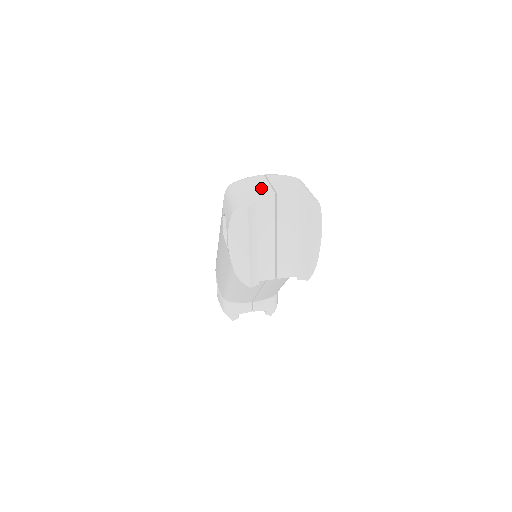
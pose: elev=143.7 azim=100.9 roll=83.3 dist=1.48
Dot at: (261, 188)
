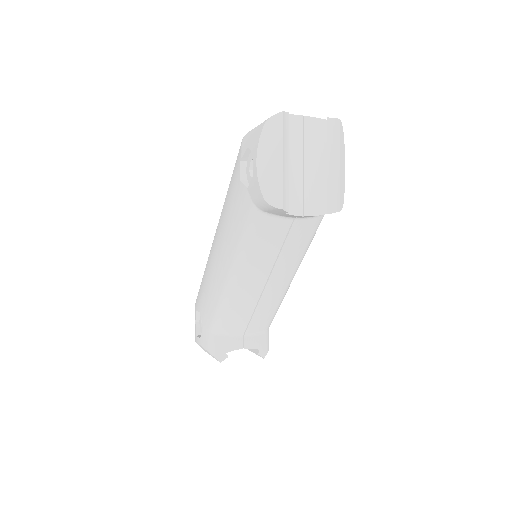
Dot at: occluded
